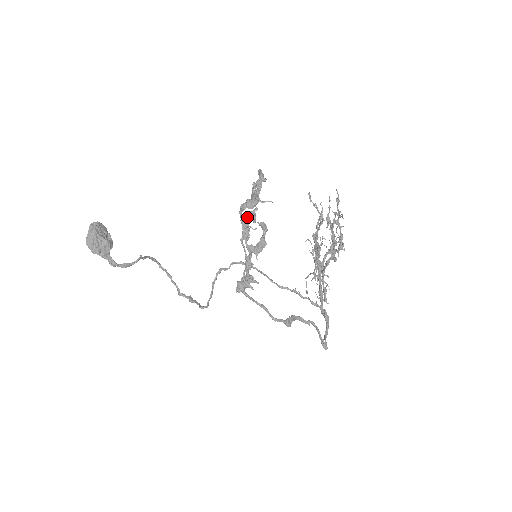
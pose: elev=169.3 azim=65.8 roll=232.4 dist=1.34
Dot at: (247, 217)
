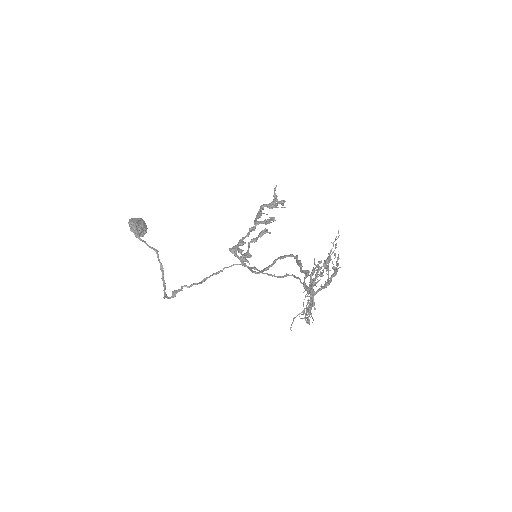
Dot at: (261, 232)
